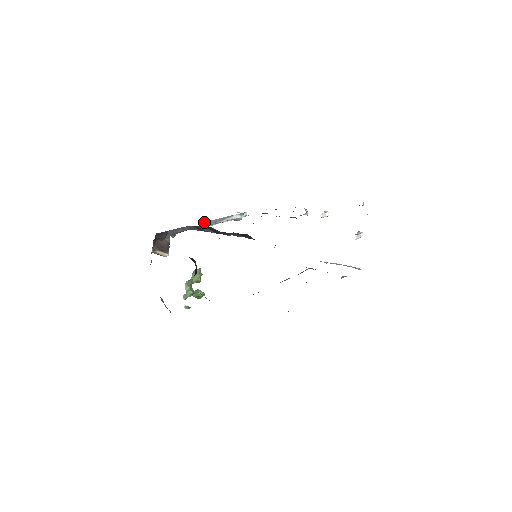
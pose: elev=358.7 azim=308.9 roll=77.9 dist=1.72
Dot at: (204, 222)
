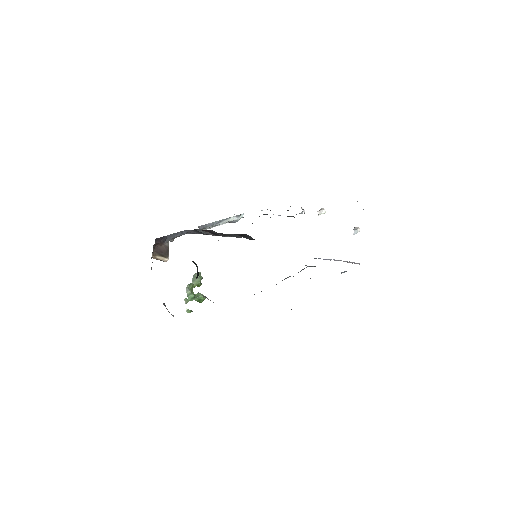
Dot at: (202, 225)
